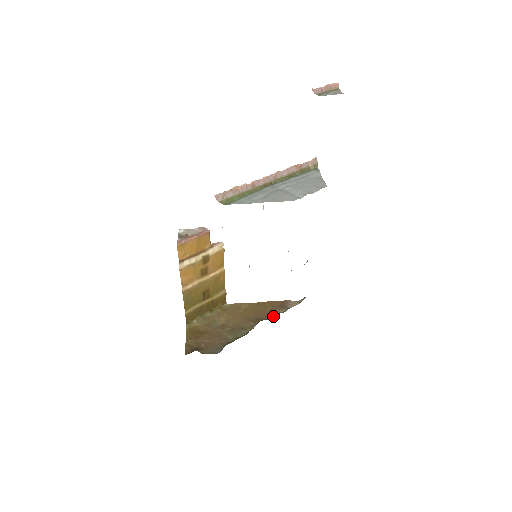
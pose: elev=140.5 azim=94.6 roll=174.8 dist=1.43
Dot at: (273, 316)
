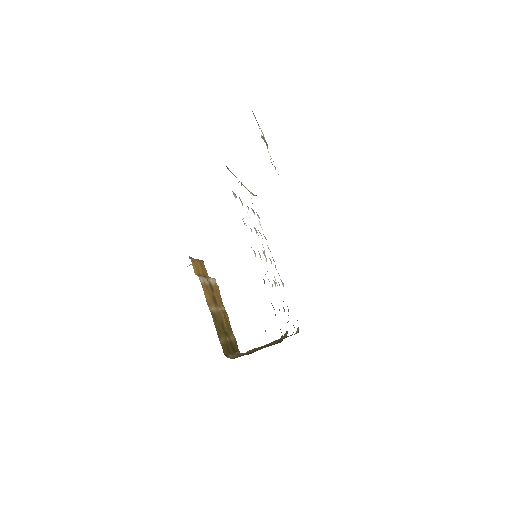
Dot at: (290, 335)
